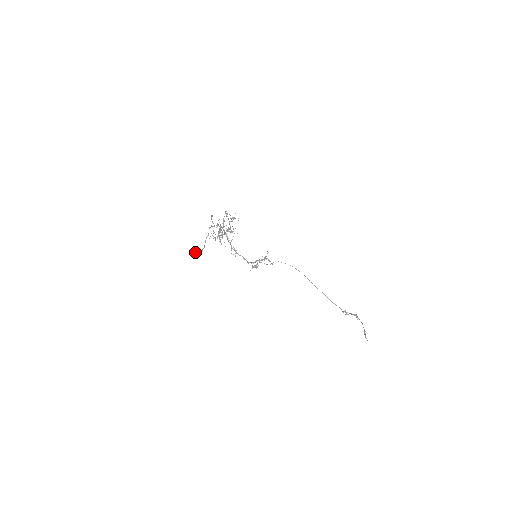
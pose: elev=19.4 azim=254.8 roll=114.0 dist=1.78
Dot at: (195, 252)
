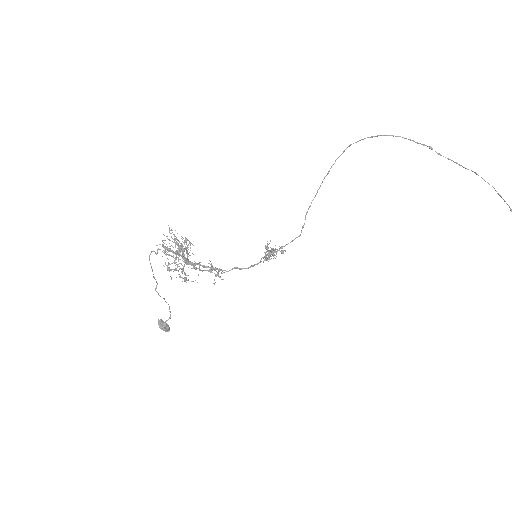
Dot at: (163, 329)
